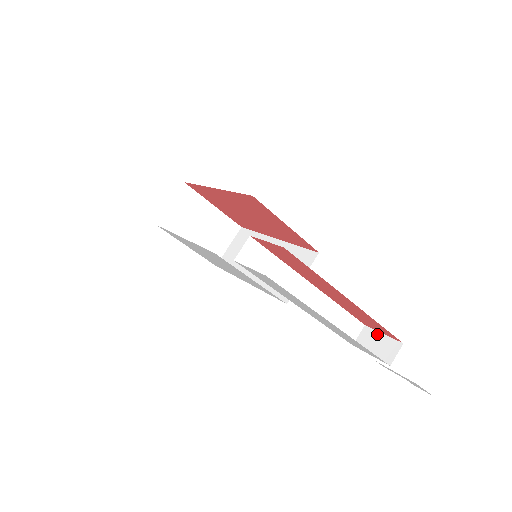
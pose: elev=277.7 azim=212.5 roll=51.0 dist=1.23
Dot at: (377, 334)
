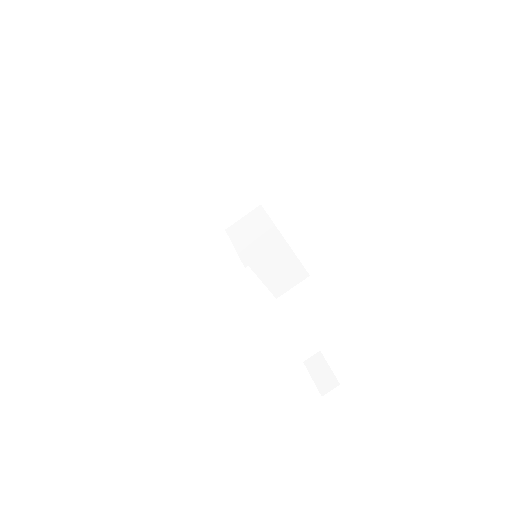
Dot at: (325, 364)
